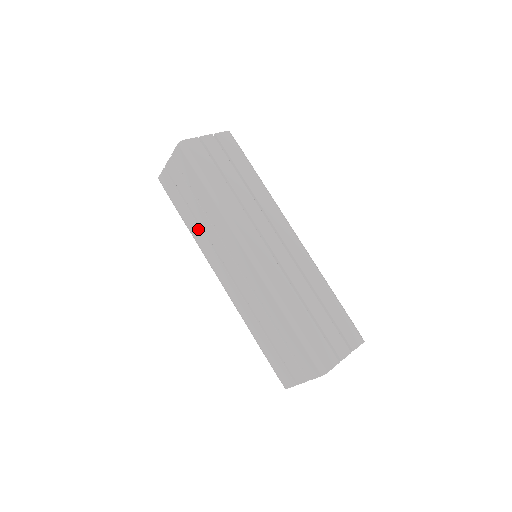
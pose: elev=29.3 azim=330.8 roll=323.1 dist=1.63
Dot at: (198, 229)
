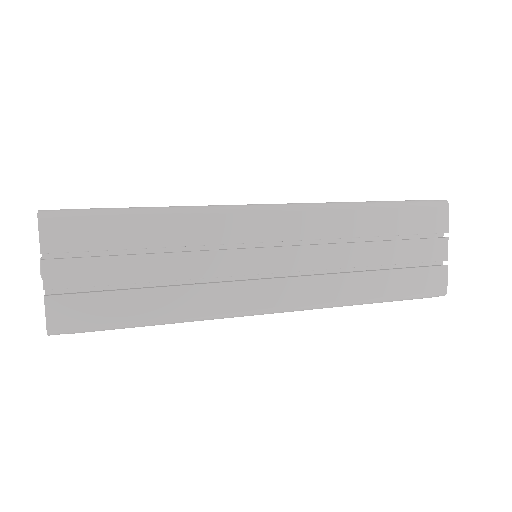
Dot at: occluded
